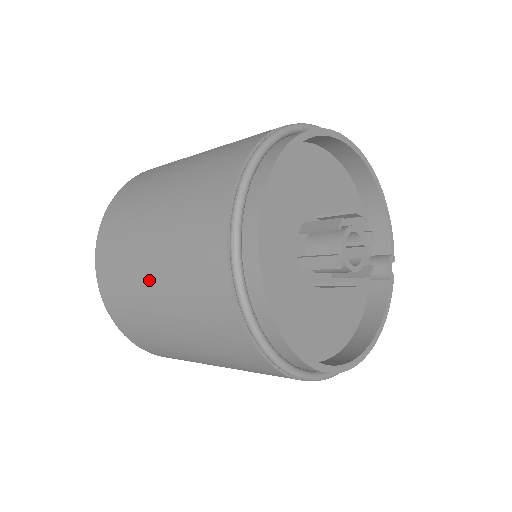
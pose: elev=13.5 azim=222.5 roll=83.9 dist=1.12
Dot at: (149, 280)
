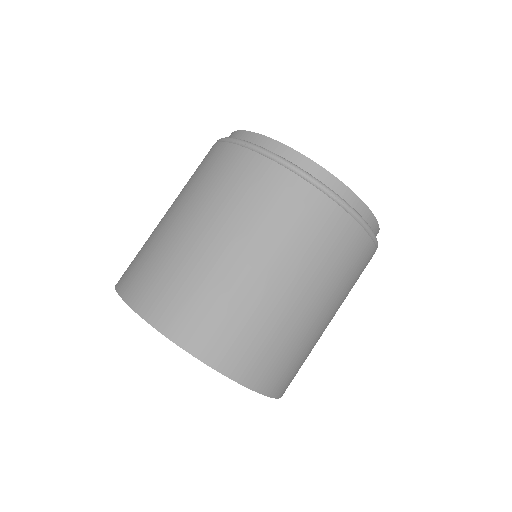
Dot at: (194, 235)
